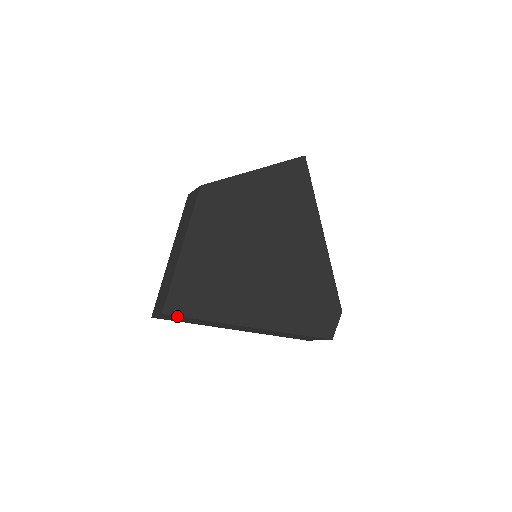
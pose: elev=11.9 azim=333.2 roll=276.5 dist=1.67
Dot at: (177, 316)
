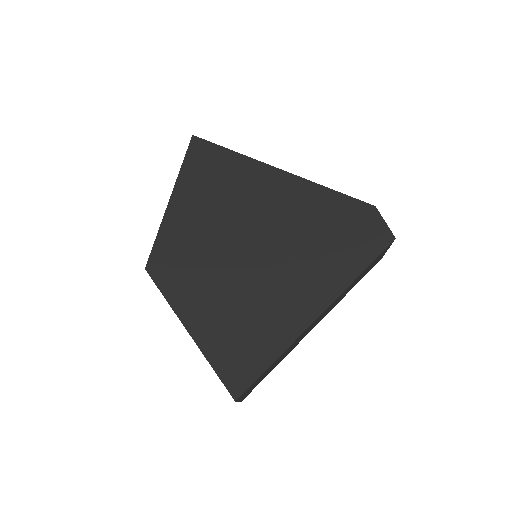
Dot at: (249, 387)
